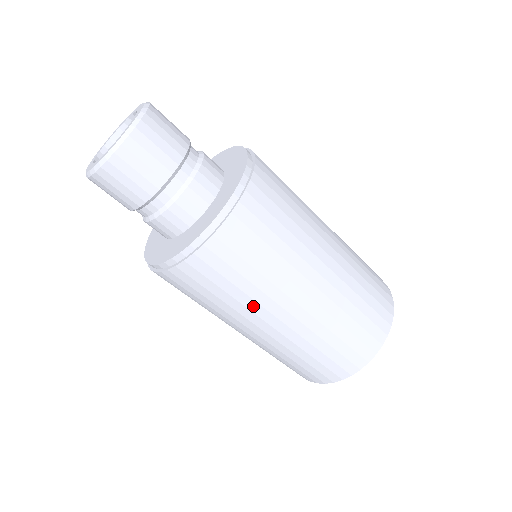
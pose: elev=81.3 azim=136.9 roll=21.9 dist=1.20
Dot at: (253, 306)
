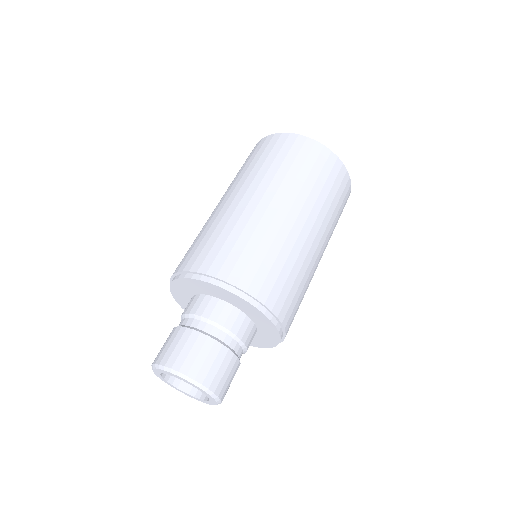
Dot at: occluded
